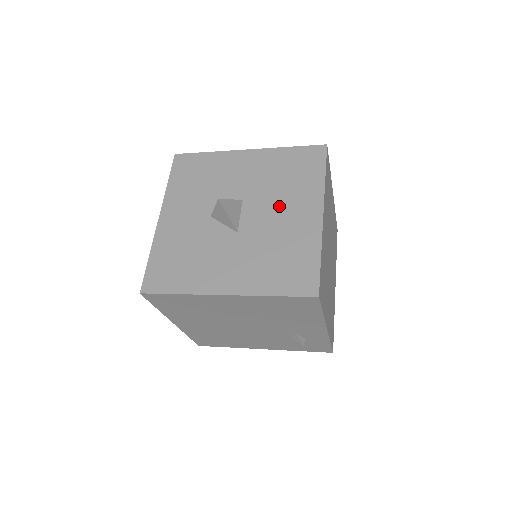
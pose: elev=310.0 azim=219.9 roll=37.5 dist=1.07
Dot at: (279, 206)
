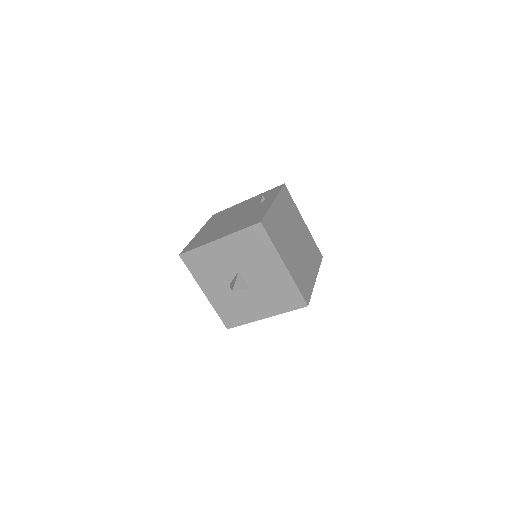
Dot at: (260, 269)
